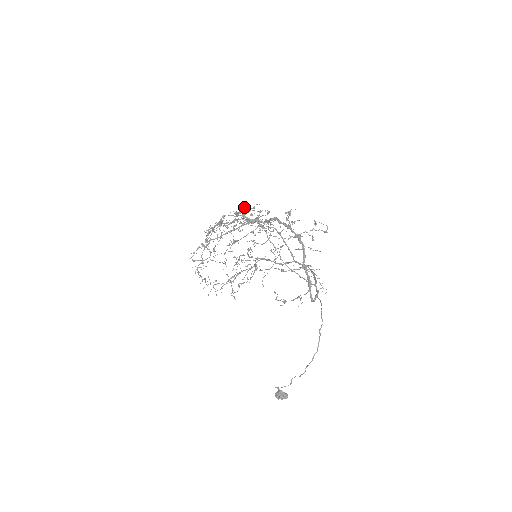
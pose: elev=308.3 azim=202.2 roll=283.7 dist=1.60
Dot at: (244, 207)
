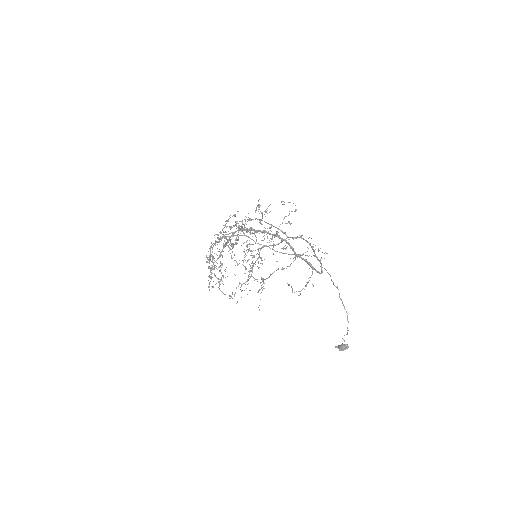
Dot at: occluded
